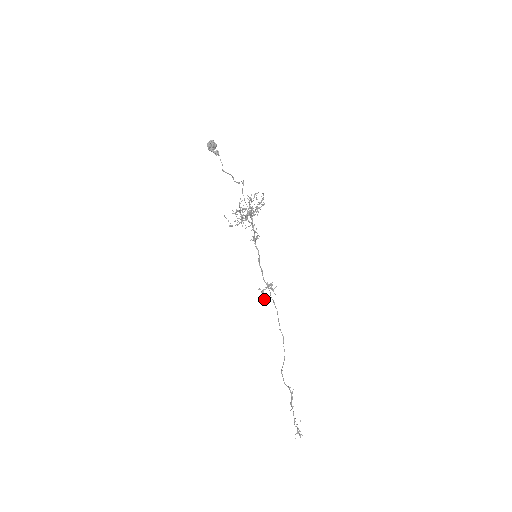
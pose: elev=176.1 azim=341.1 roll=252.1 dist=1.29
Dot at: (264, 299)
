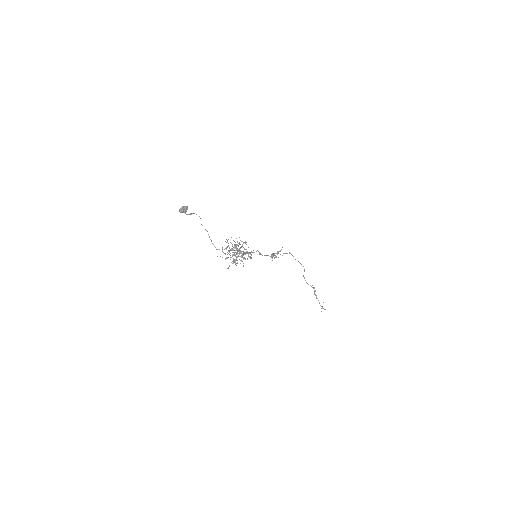
Dot at: occluded
